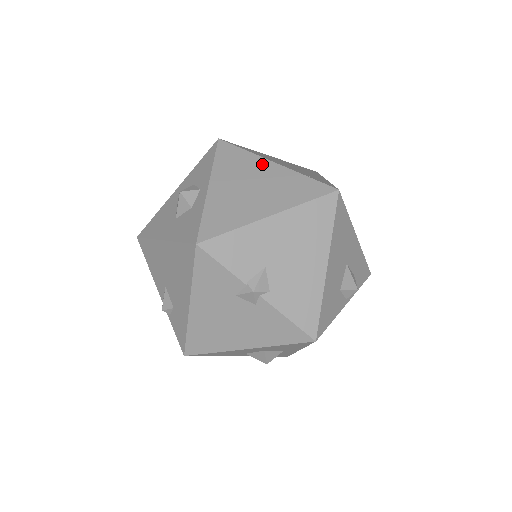
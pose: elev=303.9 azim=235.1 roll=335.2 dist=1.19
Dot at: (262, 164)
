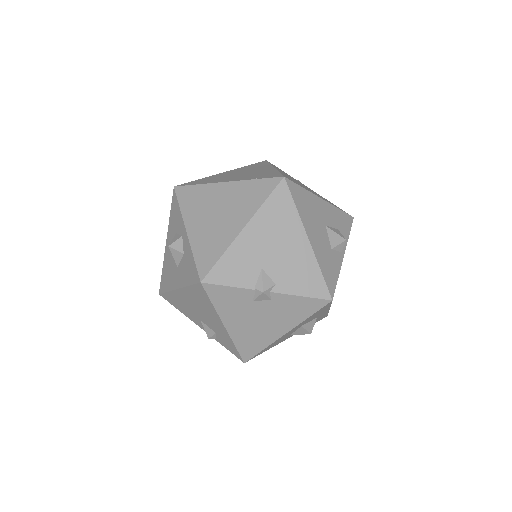
Dot at: (217, 189)
